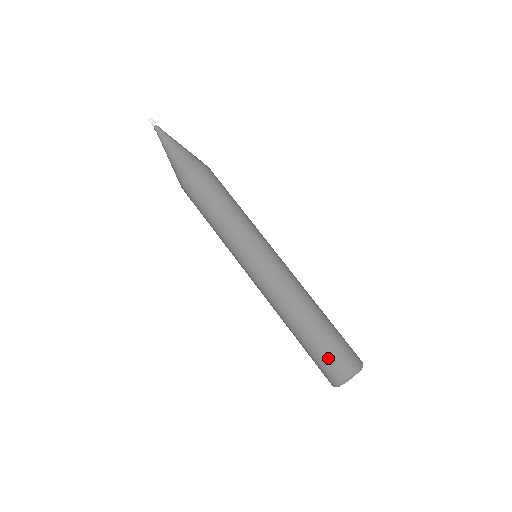
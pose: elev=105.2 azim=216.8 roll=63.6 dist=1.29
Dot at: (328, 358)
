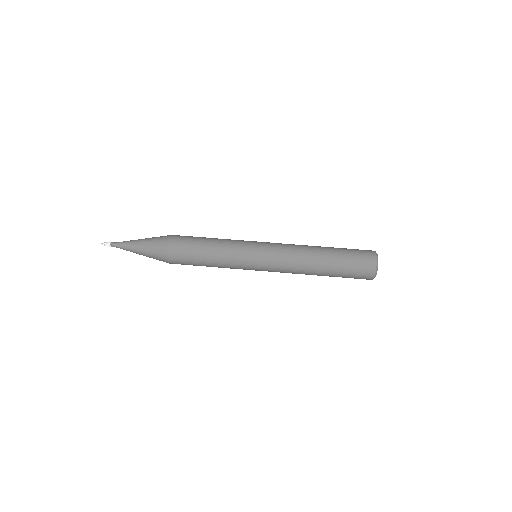
Dot at: (356, 256)
